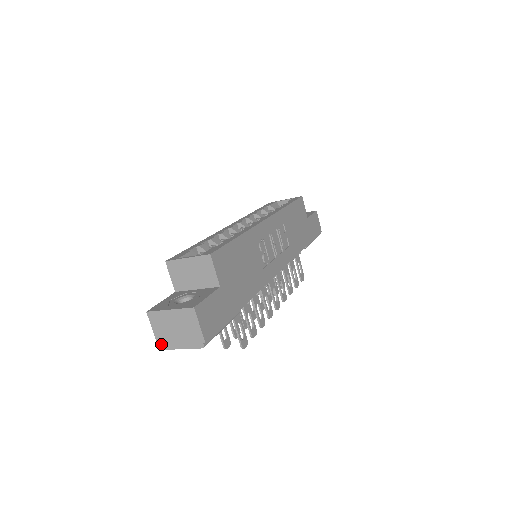
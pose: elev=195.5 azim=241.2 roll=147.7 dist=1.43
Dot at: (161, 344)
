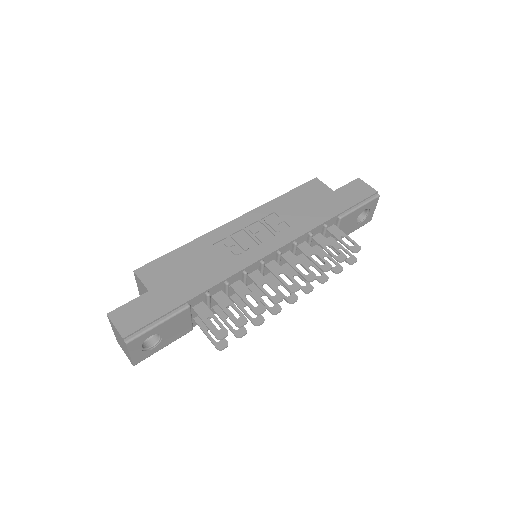
Dot at: (131, 362)
